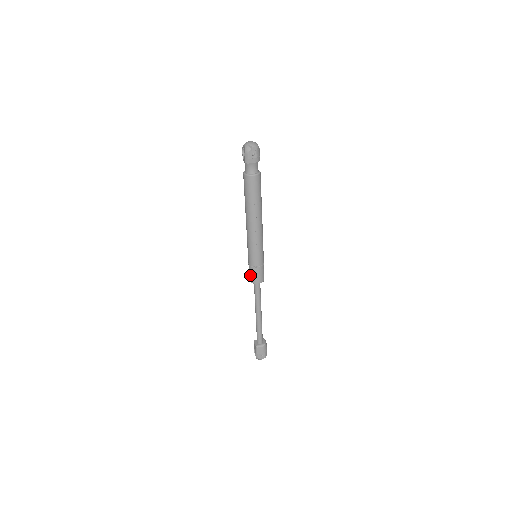
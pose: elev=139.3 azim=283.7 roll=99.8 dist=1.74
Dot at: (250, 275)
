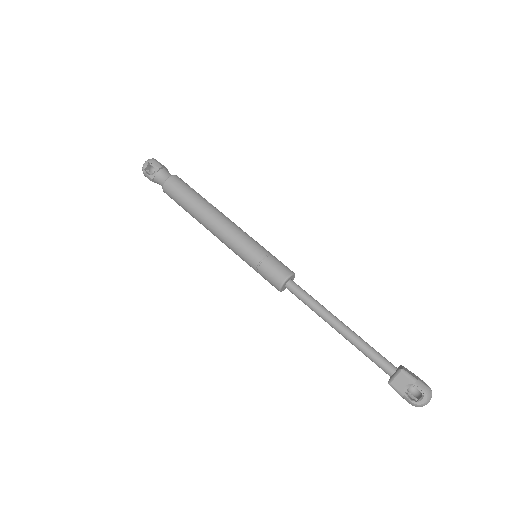
Dot at: (276, 271)
